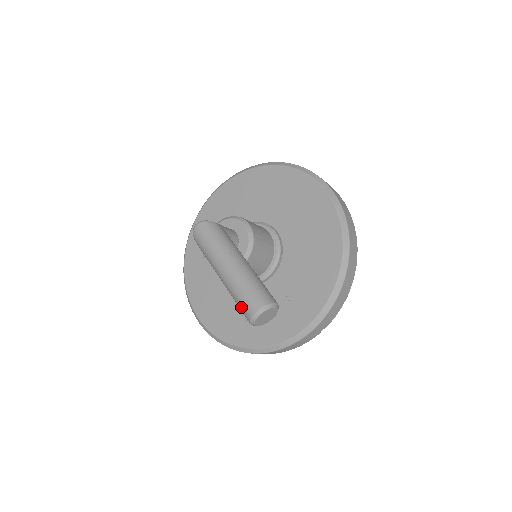
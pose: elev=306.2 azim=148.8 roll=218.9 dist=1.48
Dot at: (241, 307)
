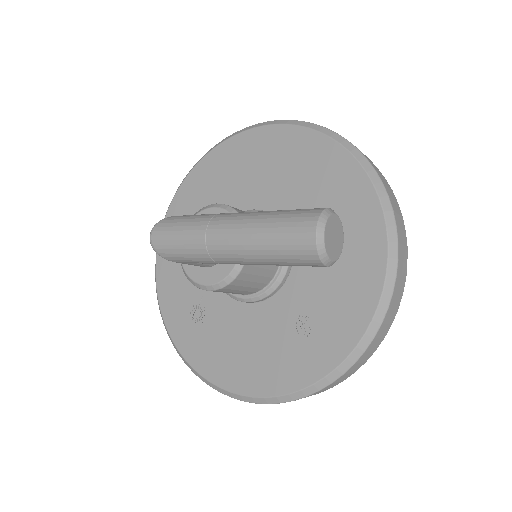
Dot at: (289, 253)
